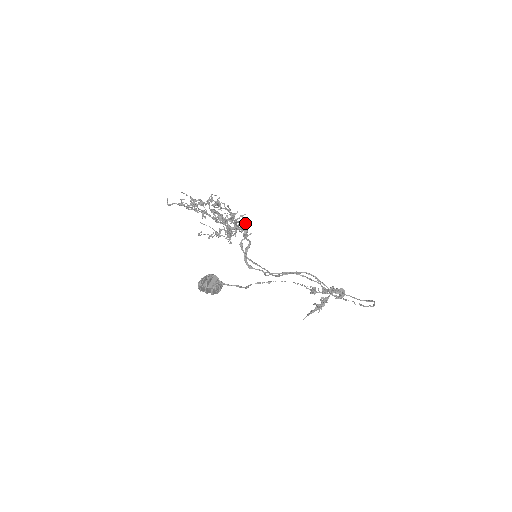
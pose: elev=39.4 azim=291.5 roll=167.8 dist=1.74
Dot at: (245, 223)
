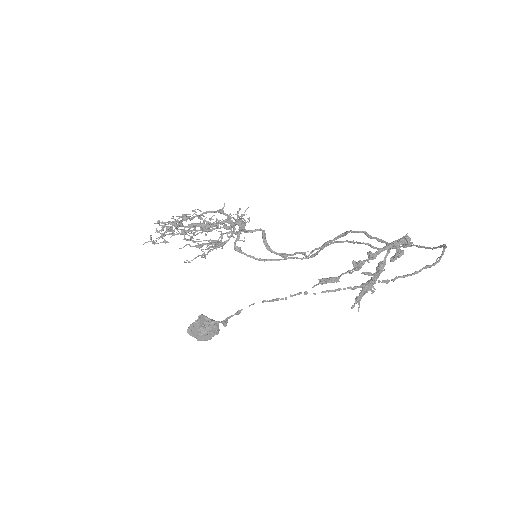
Dot at: (231, 218)
